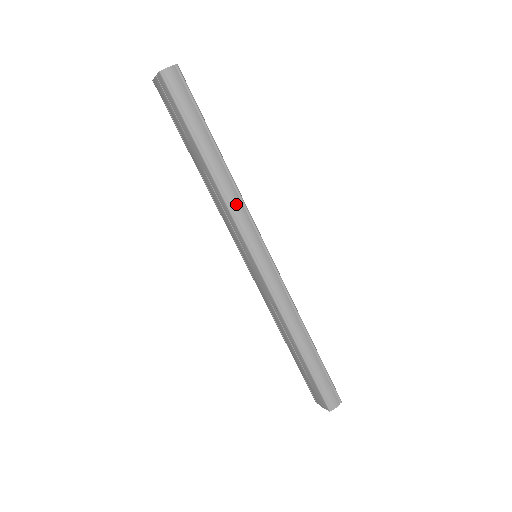
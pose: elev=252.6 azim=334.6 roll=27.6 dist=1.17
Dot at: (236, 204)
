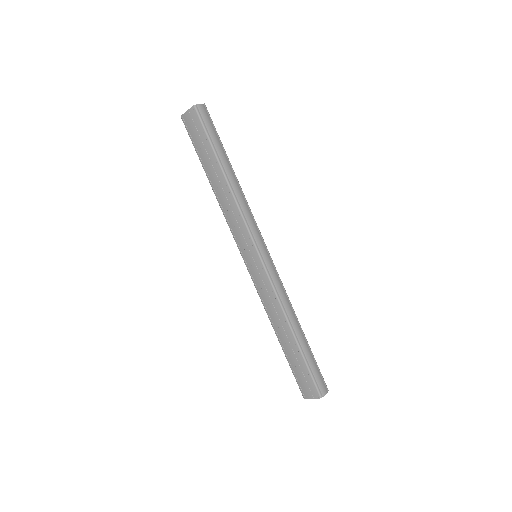
Dot at: (245, 208)
